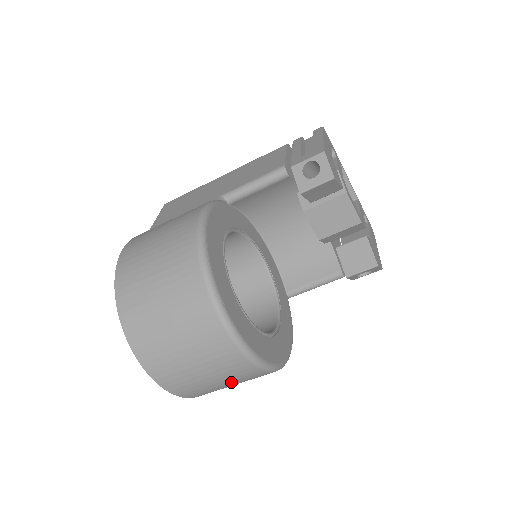
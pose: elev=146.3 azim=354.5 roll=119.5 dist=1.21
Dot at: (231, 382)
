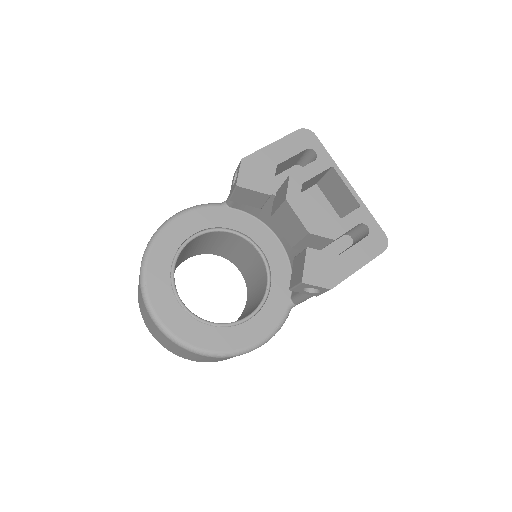
Dot at: (183, 352)
